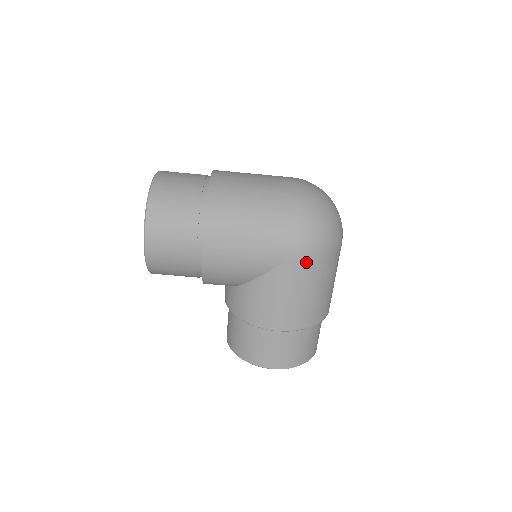
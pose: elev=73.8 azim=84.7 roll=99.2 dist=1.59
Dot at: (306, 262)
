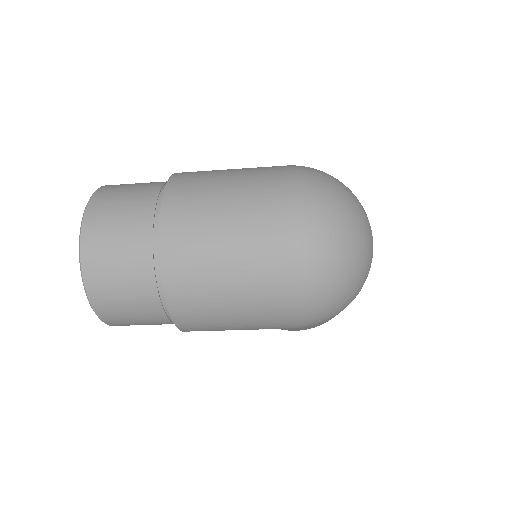
Dot at: occluded
